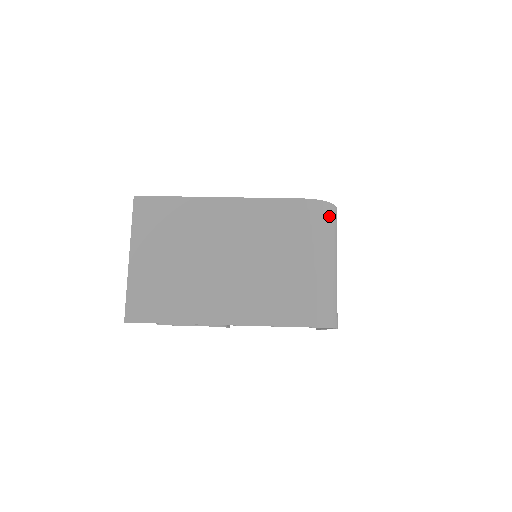
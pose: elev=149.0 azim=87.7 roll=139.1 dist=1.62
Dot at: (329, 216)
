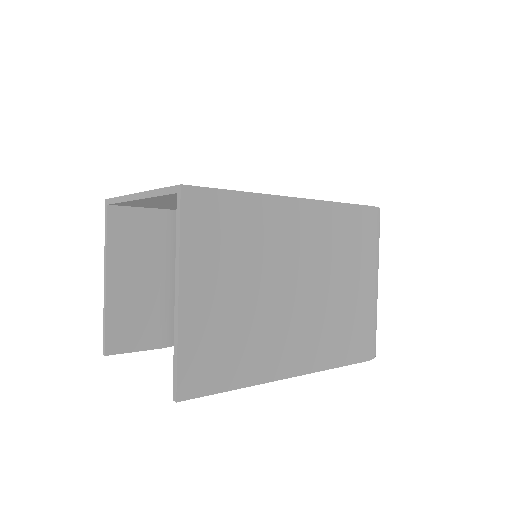
Dot at: occluded
